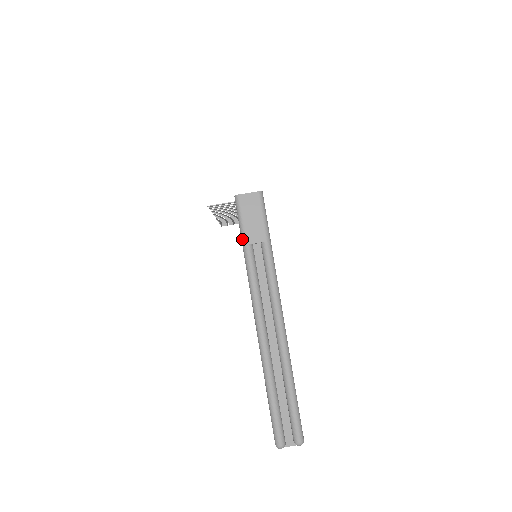
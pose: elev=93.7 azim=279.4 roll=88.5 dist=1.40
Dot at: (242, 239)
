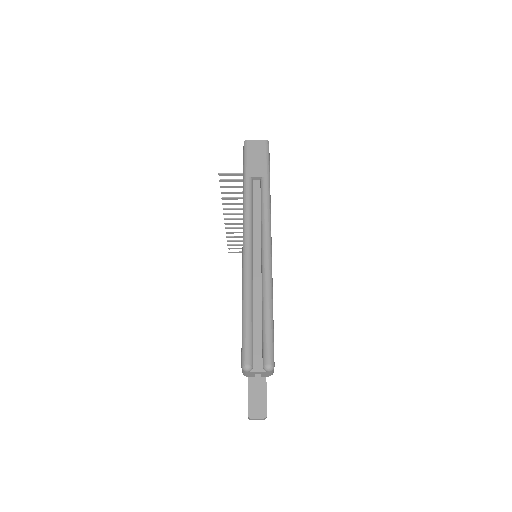
Dot at: (244, 173)
